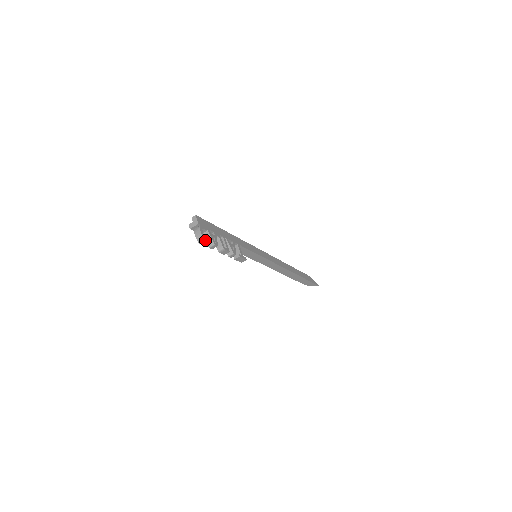
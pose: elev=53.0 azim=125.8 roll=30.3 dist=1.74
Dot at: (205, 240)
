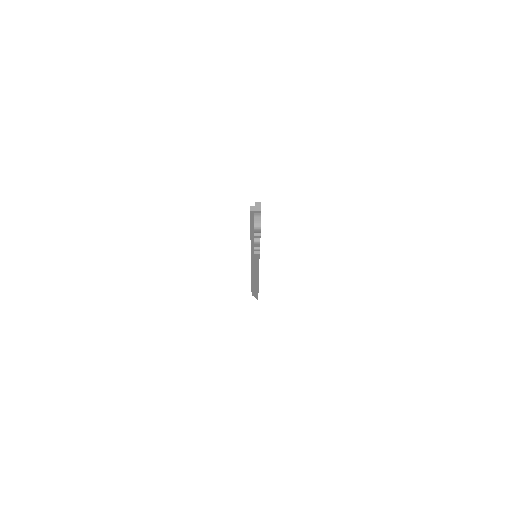
Dot at: (260, 229)
